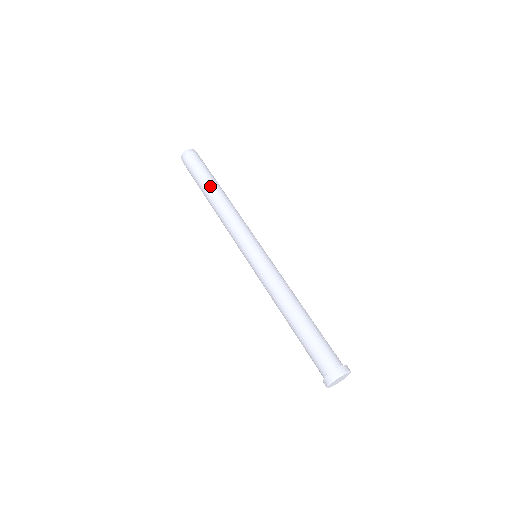
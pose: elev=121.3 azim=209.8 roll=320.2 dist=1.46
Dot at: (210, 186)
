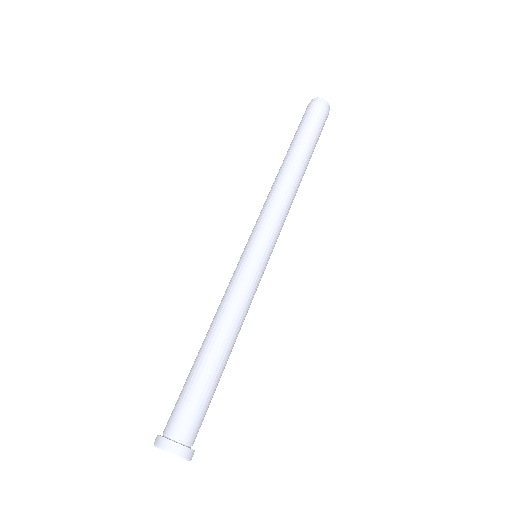
Dot at: (288, 151)
